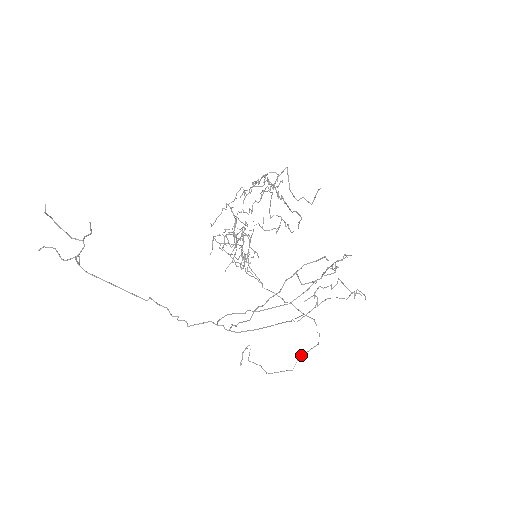
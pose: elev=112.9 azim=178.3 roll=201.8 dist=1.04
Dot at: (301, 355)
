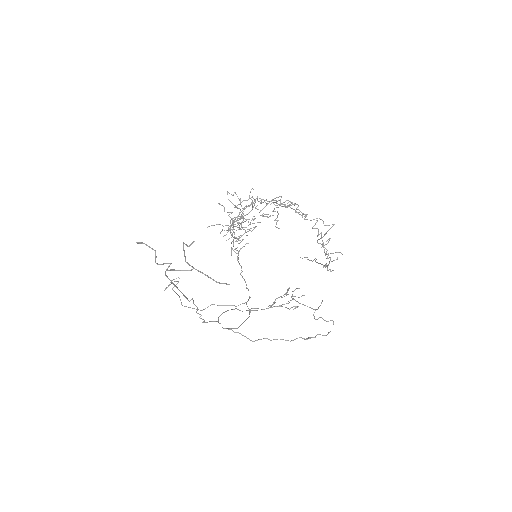
Dot at: occluded
